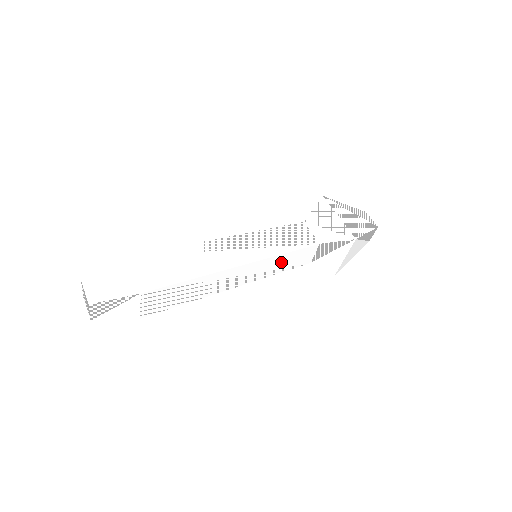
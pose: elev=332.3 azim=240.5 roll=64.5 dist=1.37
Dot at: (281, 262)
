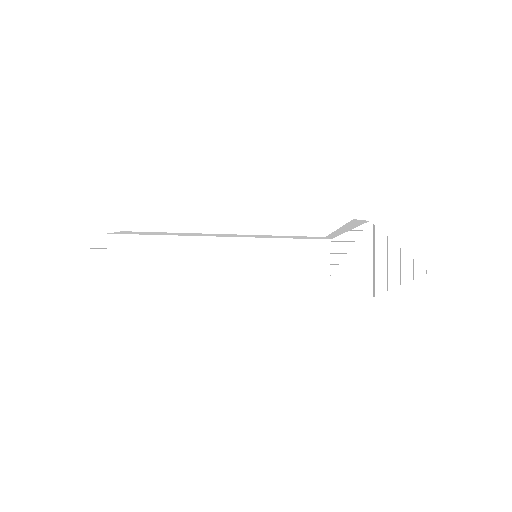
Dot at: (279, 255)
